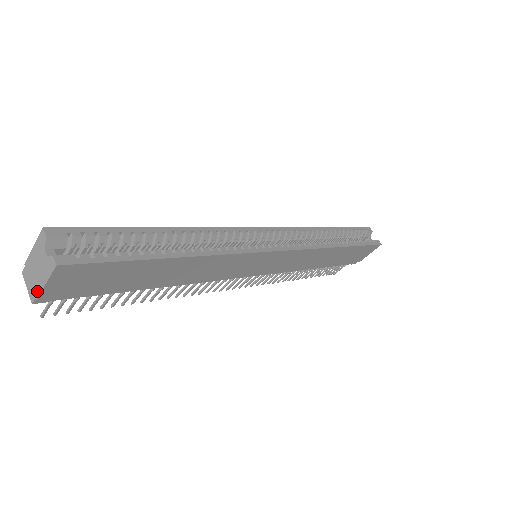
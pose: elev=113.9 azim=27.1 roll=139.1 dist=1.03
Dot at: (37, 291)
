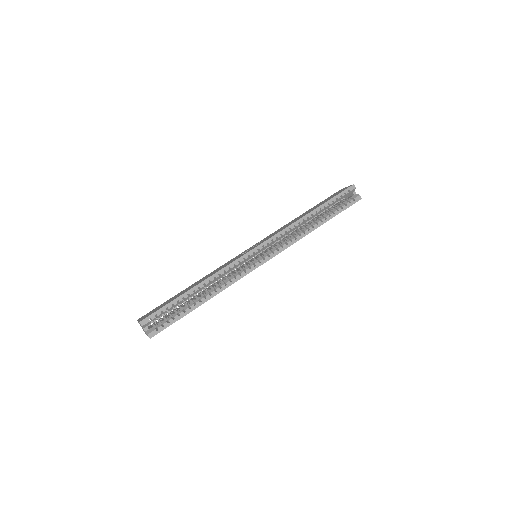
Dot at: (146, 334)
